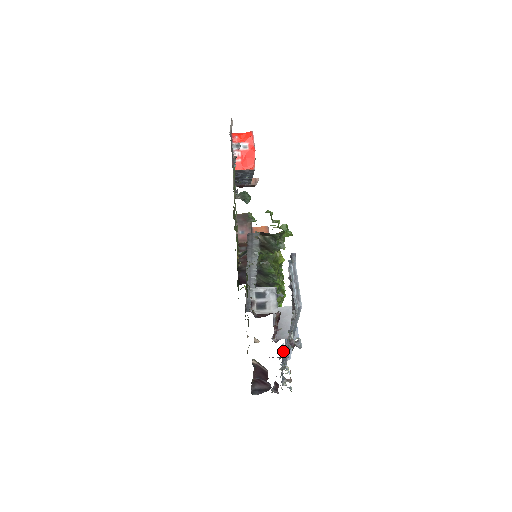
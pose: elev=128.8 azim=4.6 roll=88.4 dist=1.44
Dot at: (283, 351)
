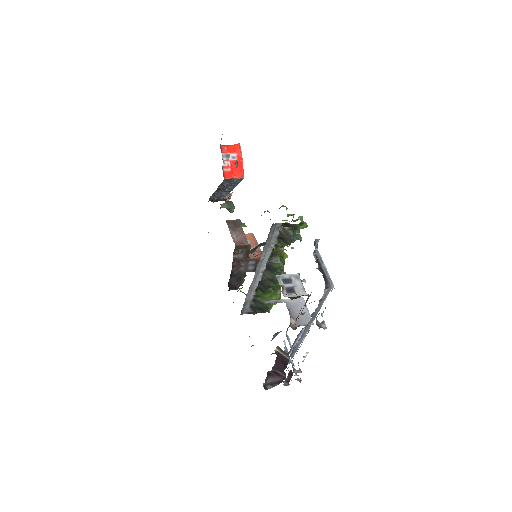
Dot at: occluded
